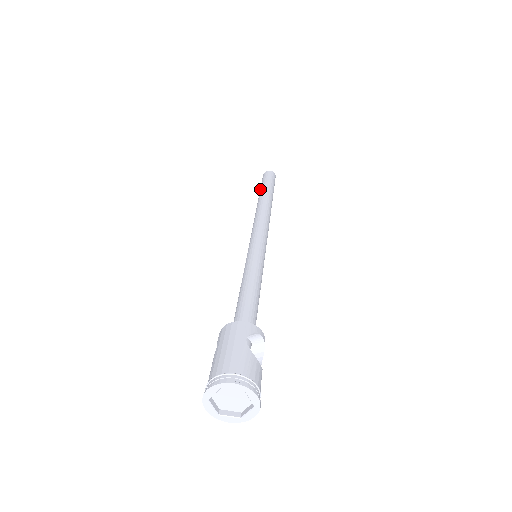
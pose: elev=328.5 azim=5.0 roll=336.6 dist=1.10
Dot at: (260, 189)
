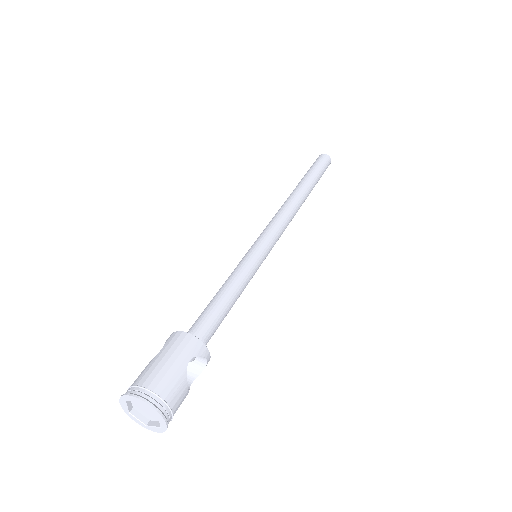
Dot at: (306, 173)
